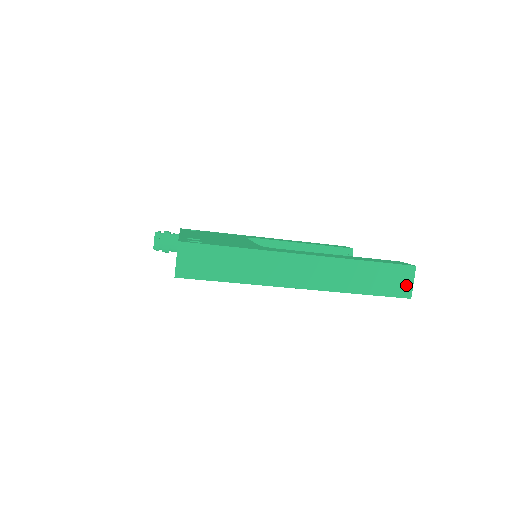
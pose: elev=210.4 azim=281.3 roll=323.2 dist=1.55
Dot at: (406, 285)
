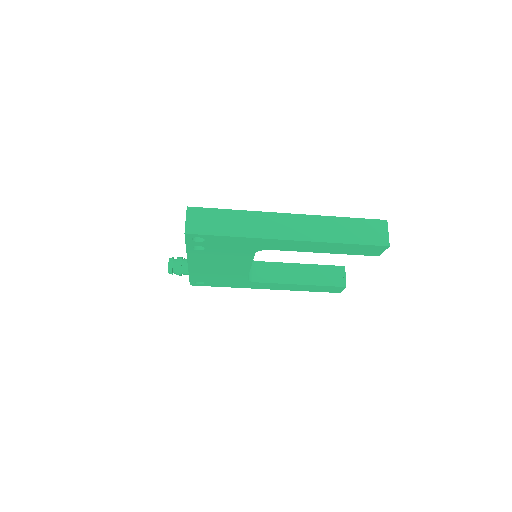
Dot at: (382, 235)
